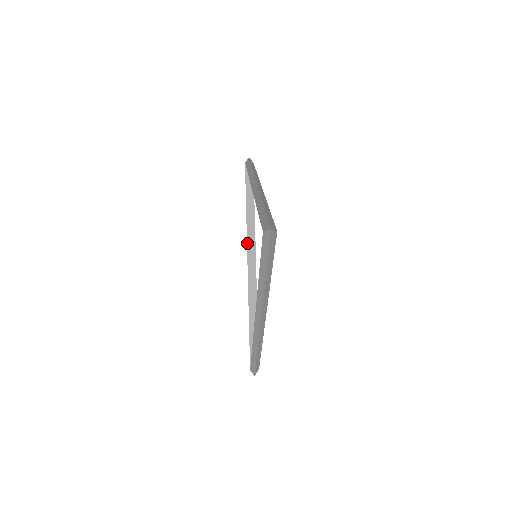
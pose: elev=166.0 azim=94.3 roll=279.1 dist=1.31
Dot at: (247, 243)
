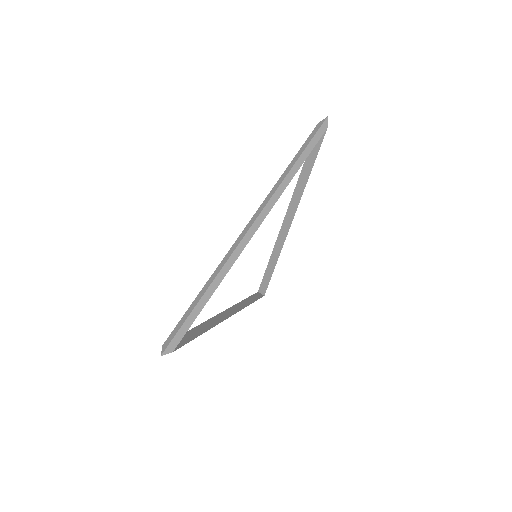
Dot at: (289, 205)
